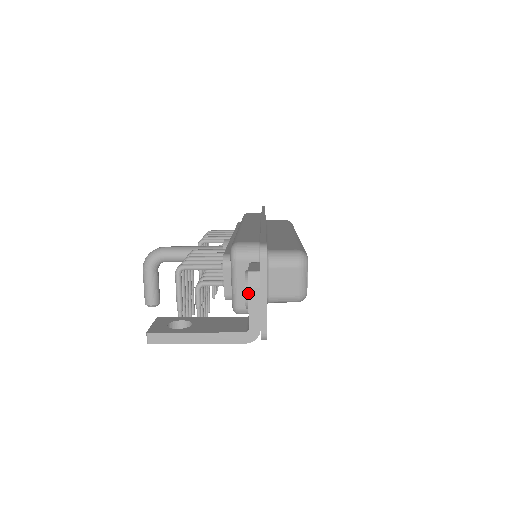
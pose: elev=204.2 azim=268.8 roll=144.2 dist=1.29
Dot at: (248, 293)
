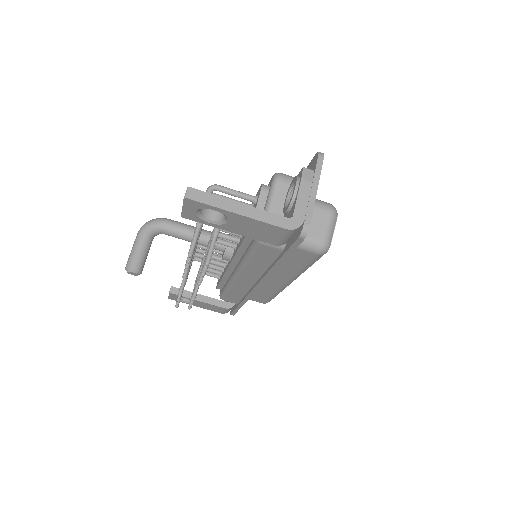
Dot at: (300, 183)
